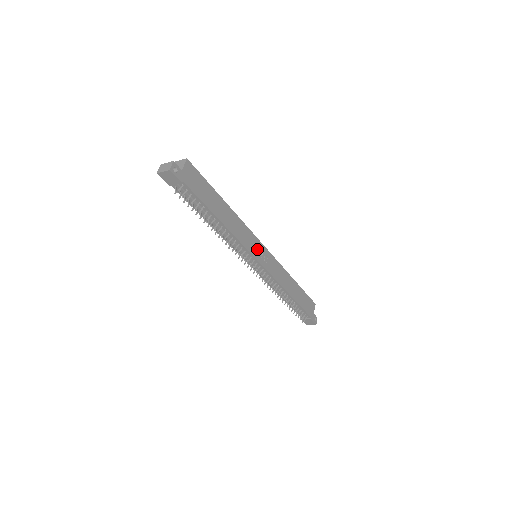
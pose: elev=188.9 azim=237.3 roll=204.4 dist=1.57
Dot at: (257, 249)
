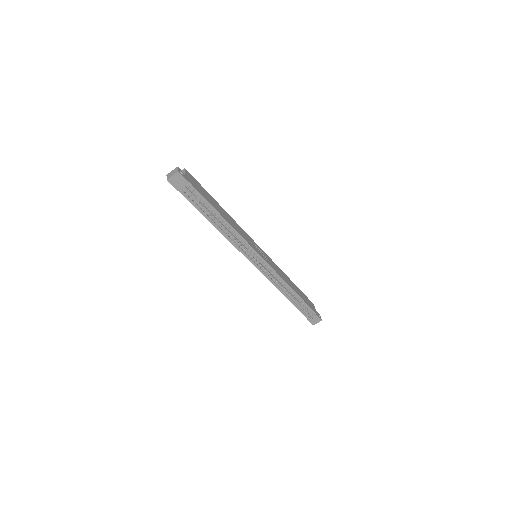
Dot at: (256, 247)
